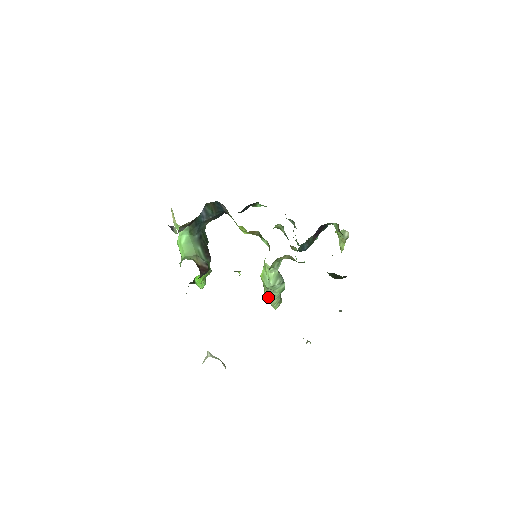
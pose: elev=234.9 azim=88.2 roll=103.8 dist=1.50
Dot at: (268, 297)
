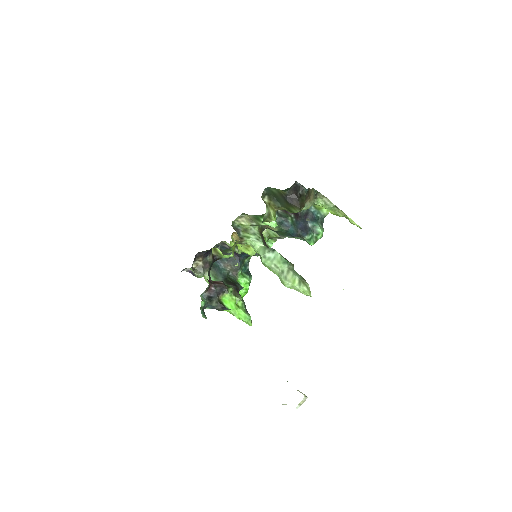
Dot at: (281, 278)
